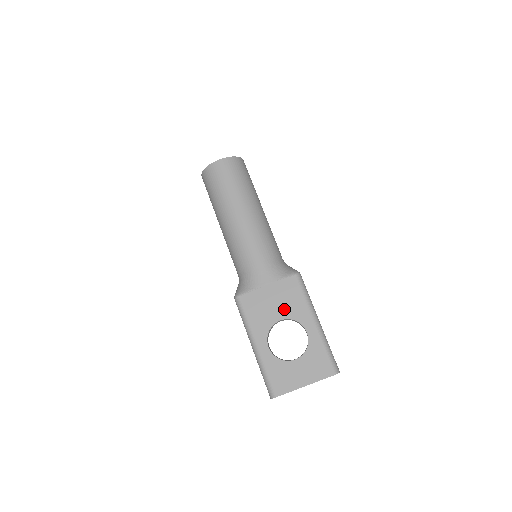
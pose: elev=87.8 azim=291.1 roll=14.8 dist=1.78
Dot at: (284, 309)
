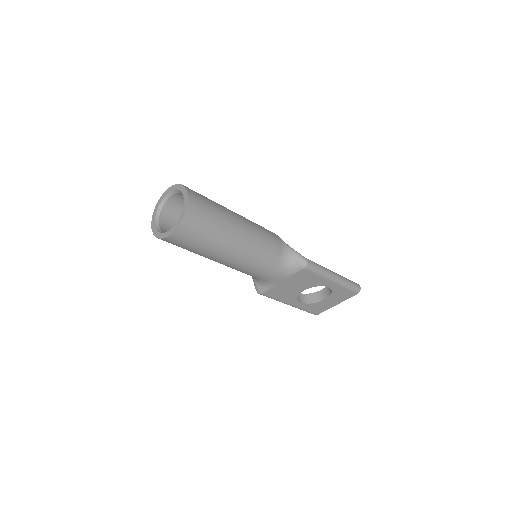
Dot at: (304, 286)
